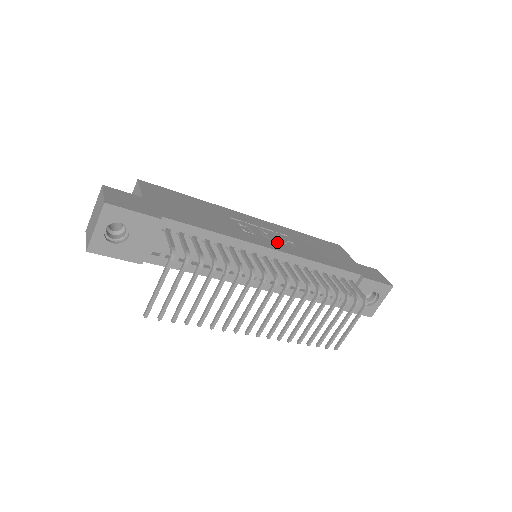
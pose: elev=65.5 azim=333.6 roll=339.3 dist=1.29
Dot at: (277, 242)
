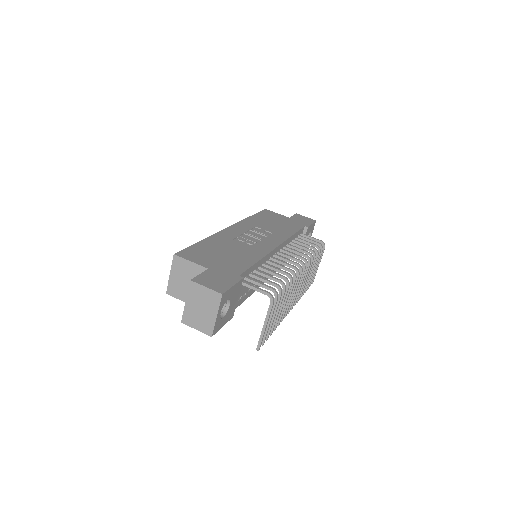
Dot at: (267, 238)
